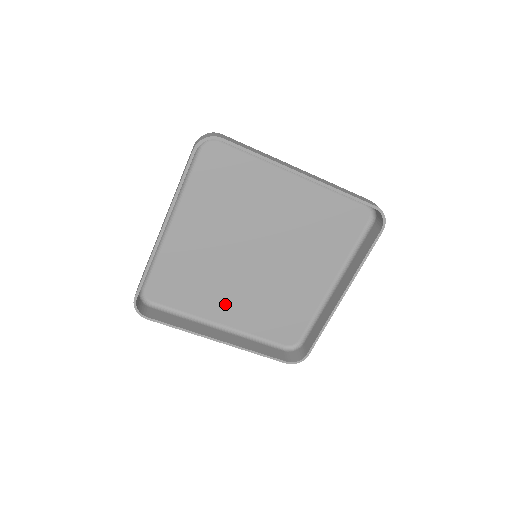
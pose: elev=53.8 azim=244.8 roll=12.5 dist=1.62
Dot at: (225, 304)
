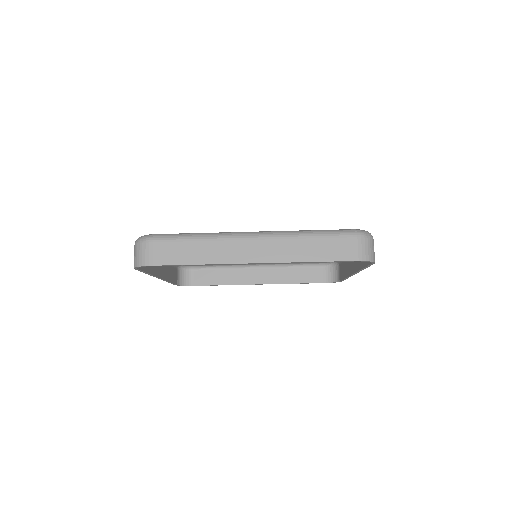
Dot at: occluded
